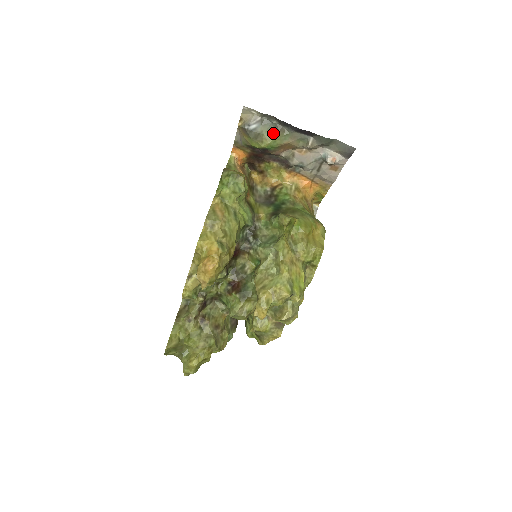
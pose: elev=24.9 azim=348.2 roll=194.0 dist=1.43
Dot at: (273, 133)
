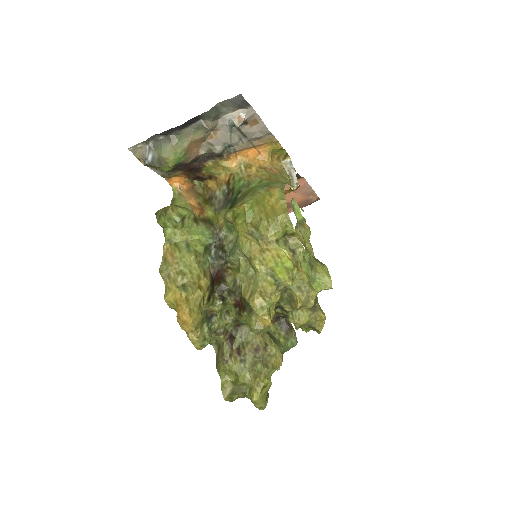
Dot at: (168, 148)
